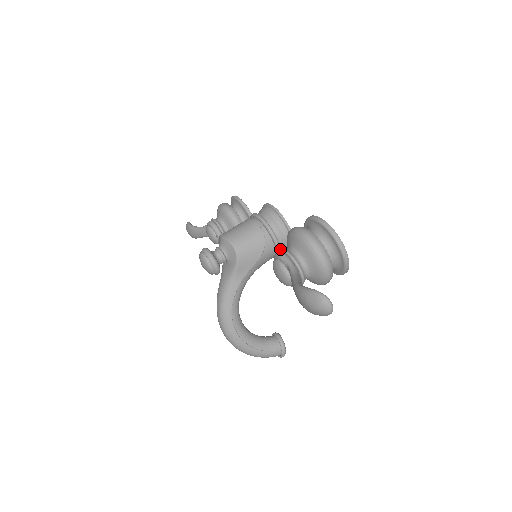
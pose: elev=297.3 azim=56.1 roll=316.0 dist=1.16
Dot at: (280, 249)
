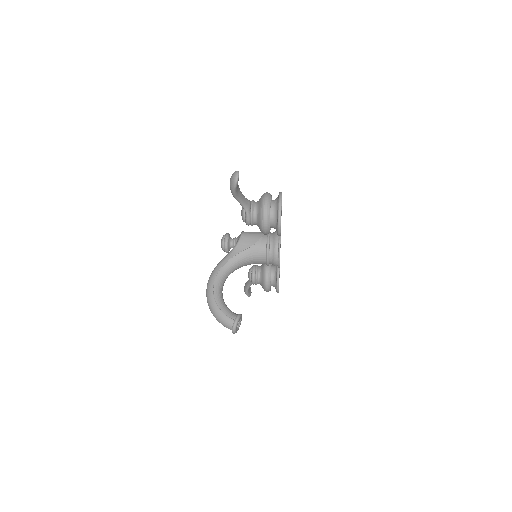
Dot at: (269, 247)
